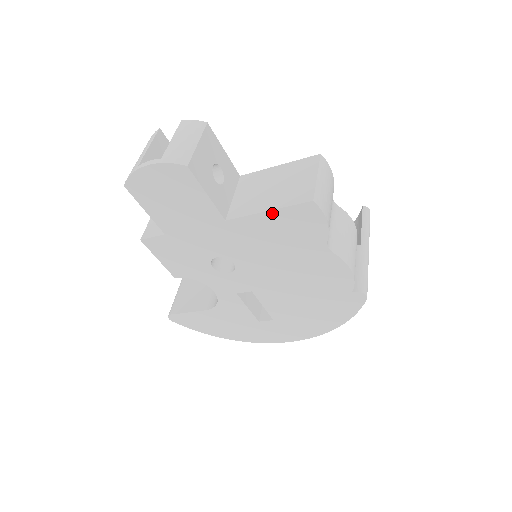
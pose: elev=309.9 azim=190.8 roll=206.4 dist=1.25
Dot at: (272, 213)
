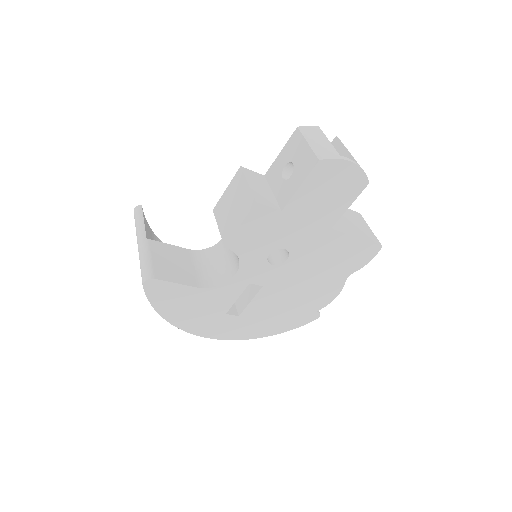
Dot at: (358, 240)
